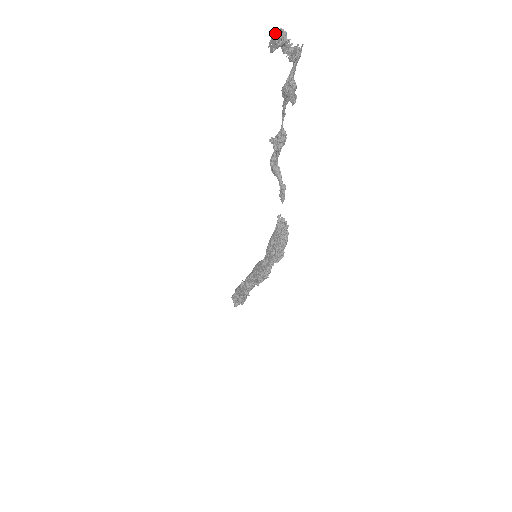
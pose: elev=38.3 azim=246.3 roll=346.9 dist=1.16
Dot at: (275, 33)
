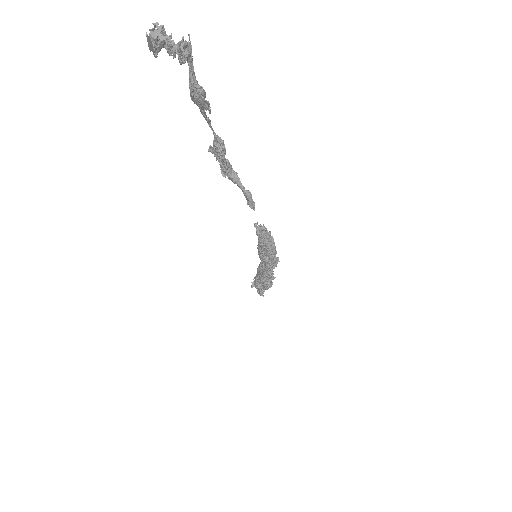
Dot at: (150, 30)
